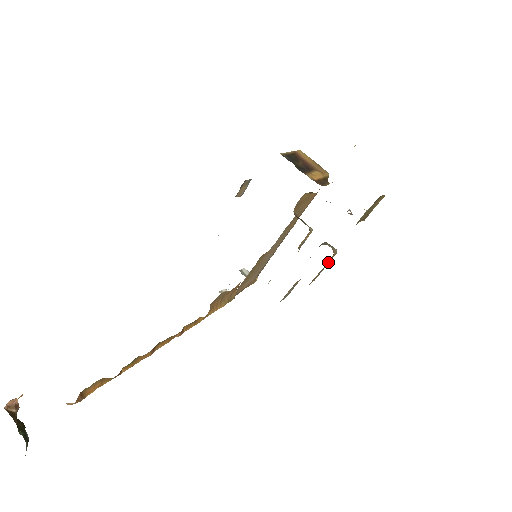
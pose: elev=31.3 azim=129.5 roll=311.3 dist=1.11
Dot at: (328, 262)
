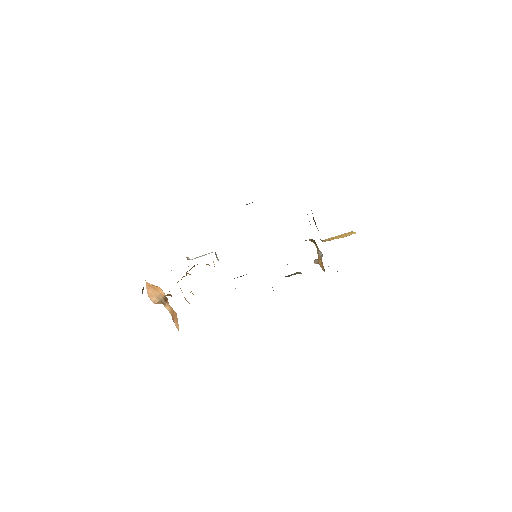
Dot at: occluded
